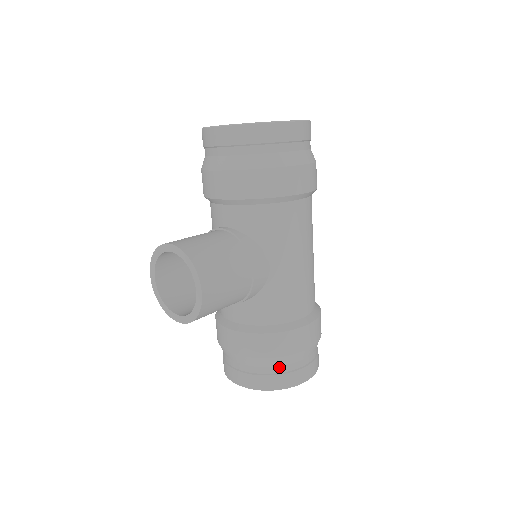
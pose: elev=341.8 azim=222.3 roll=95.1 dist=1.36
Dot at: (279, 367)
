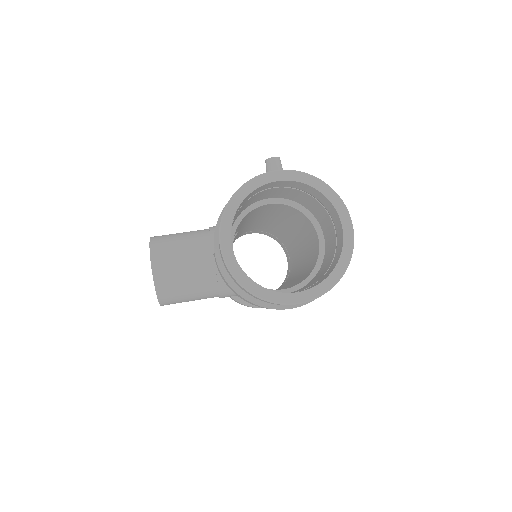
Dot at: occluded
